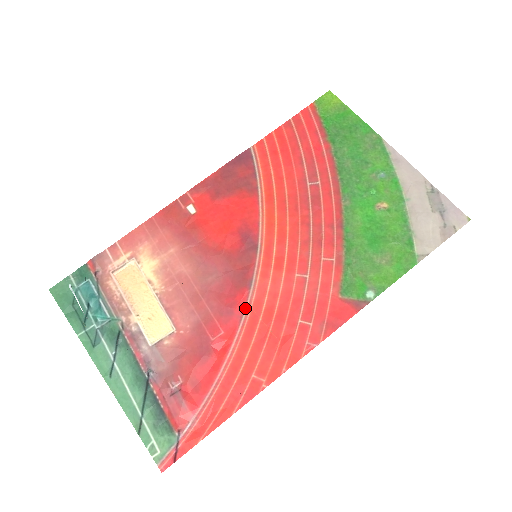
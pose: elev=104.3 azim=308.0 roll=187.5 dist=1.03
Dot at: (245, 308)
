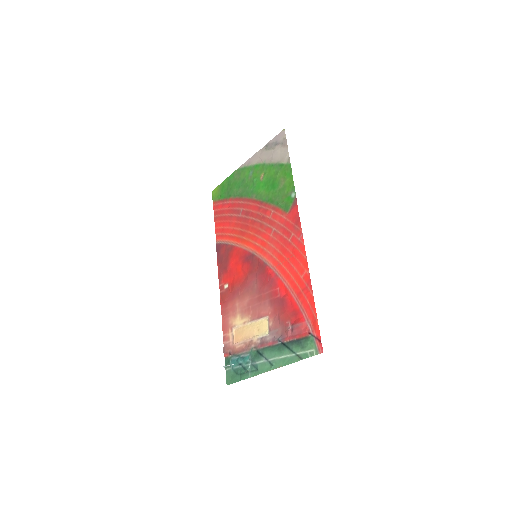
Dot at: (273, 271)
